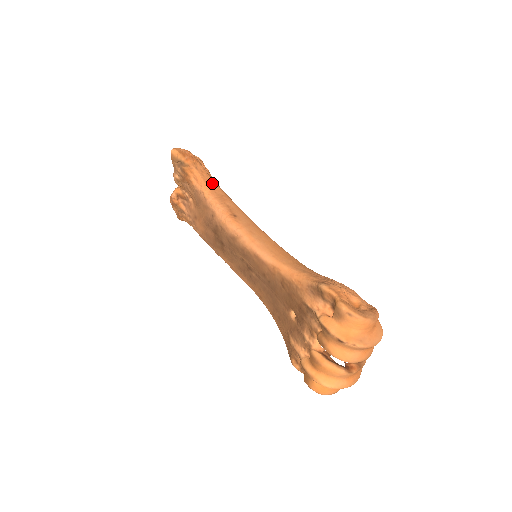
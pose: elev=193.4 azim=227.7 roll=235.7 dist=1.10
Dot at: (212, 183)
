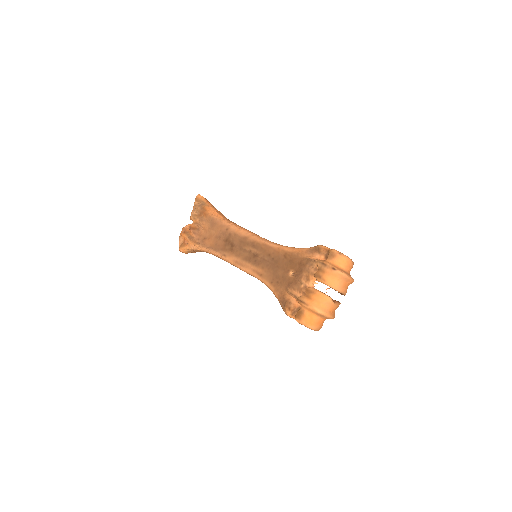
Dot at: occluded
